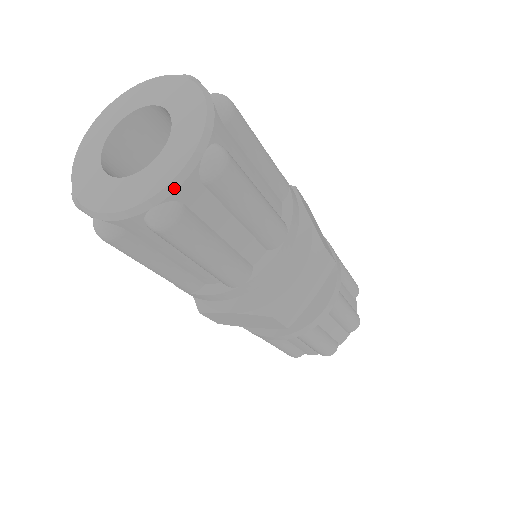
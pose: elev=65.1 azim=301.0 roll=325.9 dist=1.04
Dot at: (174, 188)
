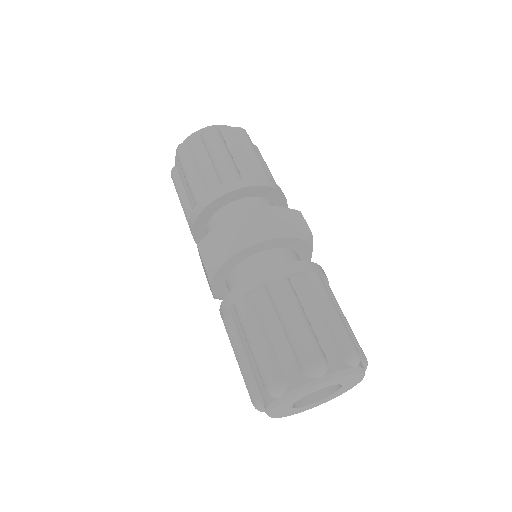
Dot at: (219, 125)
